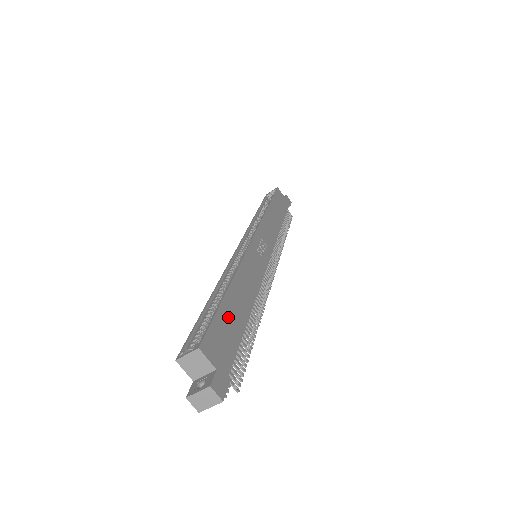
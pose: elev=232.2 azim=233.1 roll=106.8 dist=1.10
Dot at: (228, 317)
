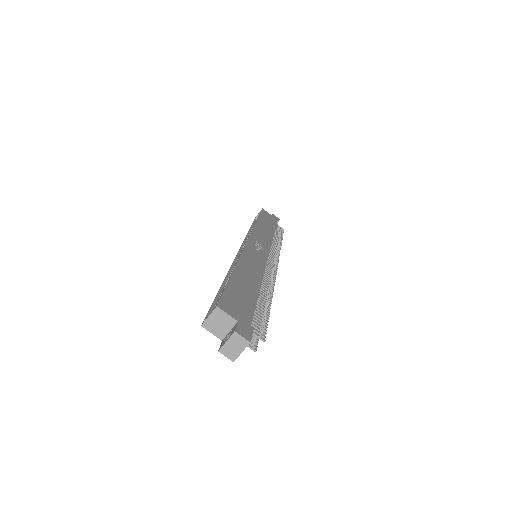
Dot at: (239, 289)
